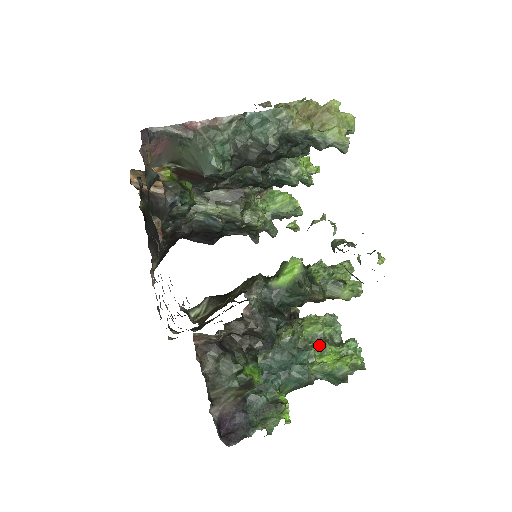
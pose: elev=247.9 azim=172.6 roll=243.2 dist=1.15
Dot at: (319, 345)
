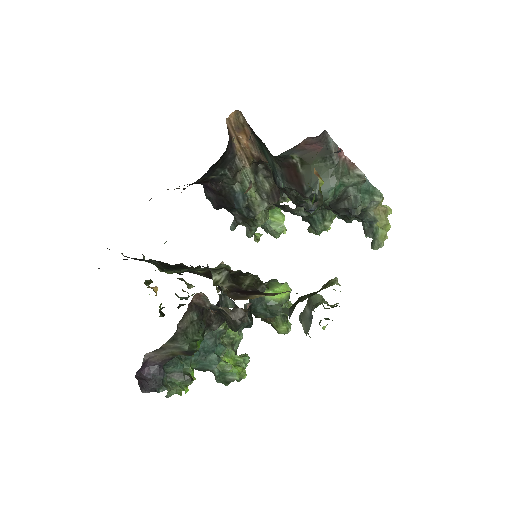
Dot at: (227, 345)
